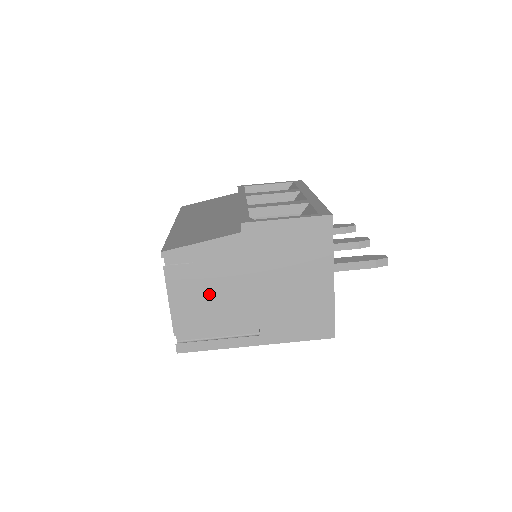
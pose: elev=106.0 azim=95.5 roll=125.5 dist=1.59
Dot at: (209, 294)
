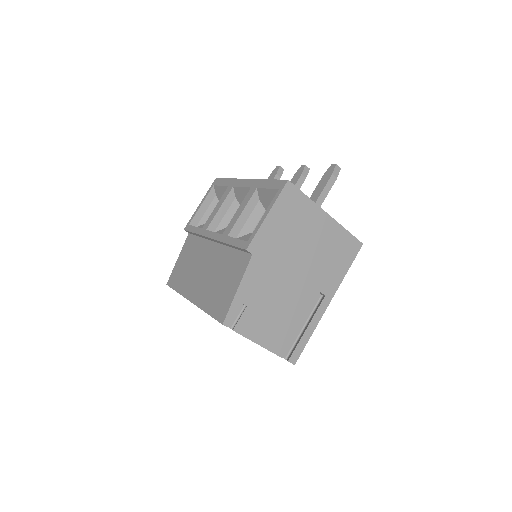
Dot at: (274, 311)
